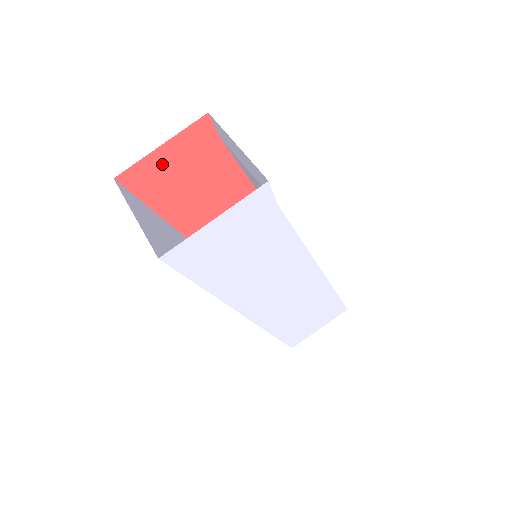
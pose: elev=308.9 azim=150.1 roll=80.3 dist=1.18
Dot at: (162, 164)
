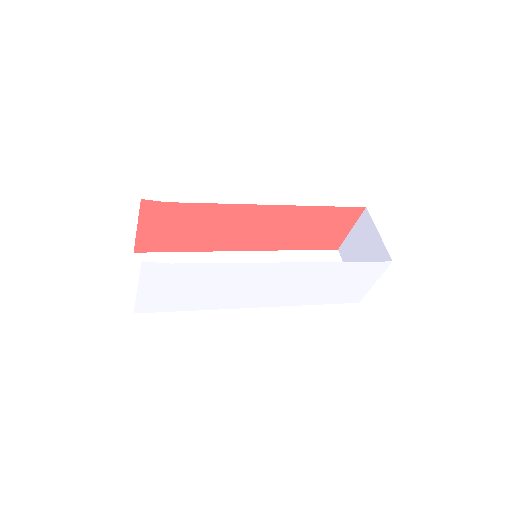
Dot at: (150, 233)
